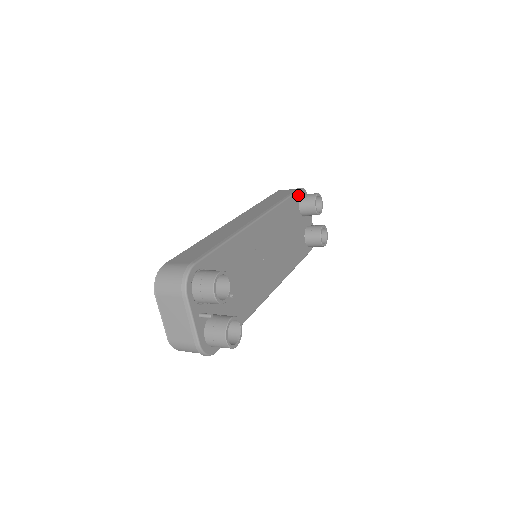
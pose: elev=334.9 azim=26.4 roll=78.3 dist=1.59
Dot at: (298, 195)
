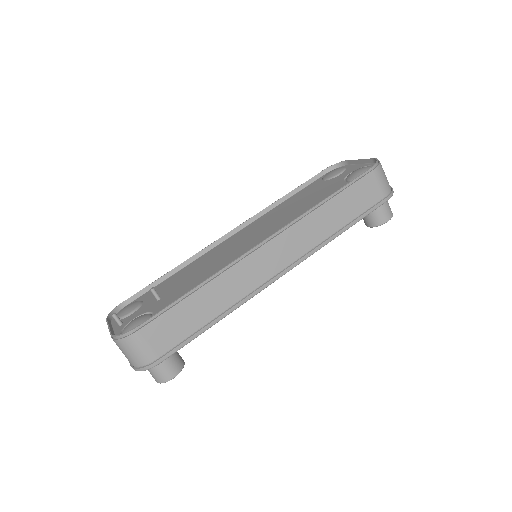
Dot at: occluded
